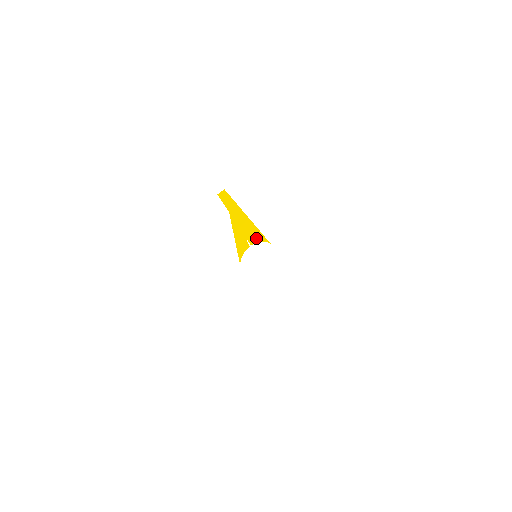
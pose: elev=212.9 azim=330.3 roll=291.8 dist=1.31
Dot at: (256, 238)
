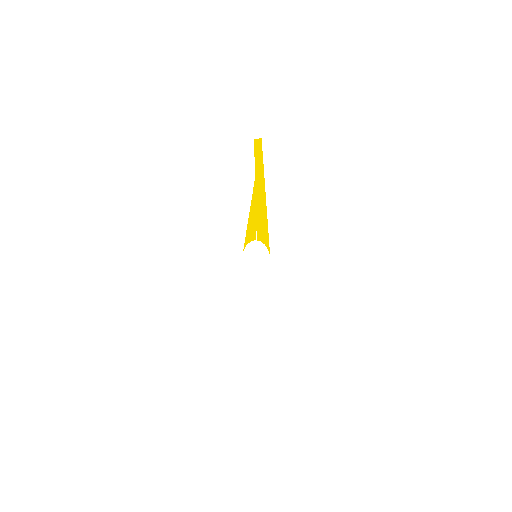
Dot at: (263, 236)
